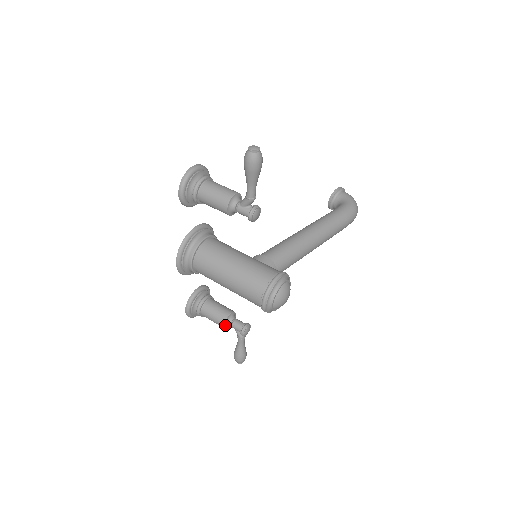
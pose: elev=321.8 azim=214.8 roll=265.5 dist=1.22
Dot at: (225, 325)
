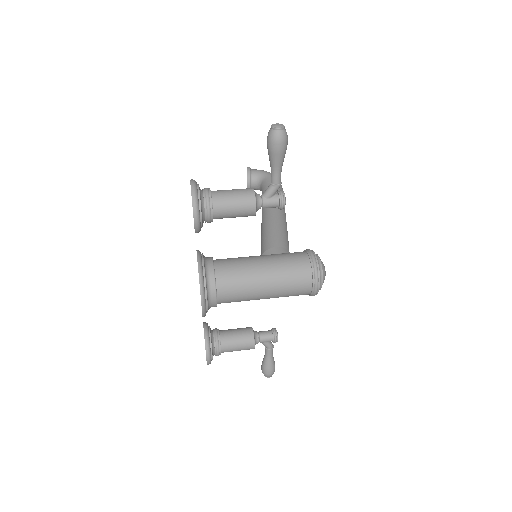
Dot at: (254, 344)
